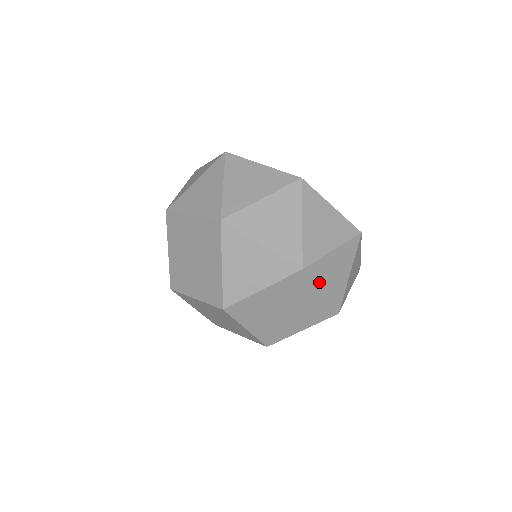
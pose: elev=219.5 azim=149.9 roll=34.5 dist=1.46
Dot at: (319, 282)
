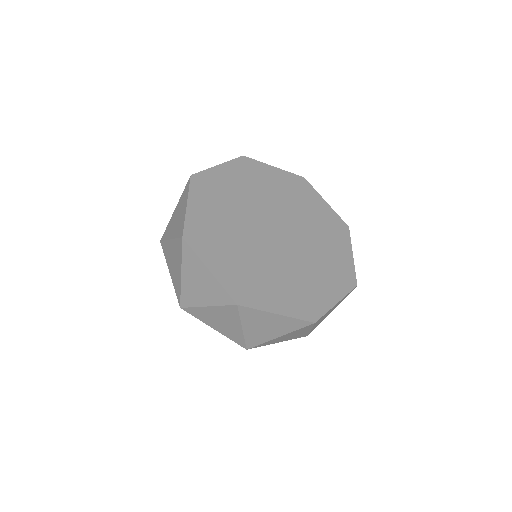
Dot at: (272, 343)
